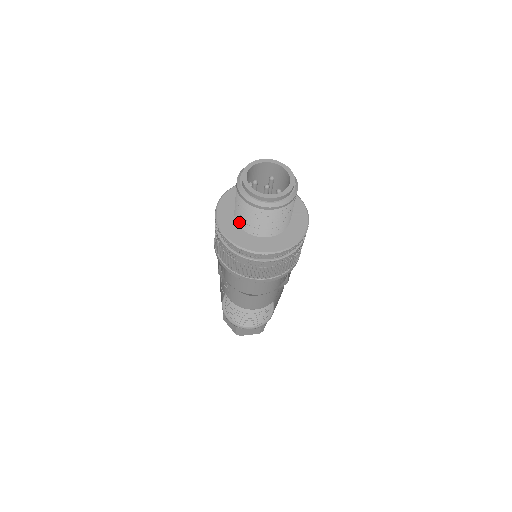
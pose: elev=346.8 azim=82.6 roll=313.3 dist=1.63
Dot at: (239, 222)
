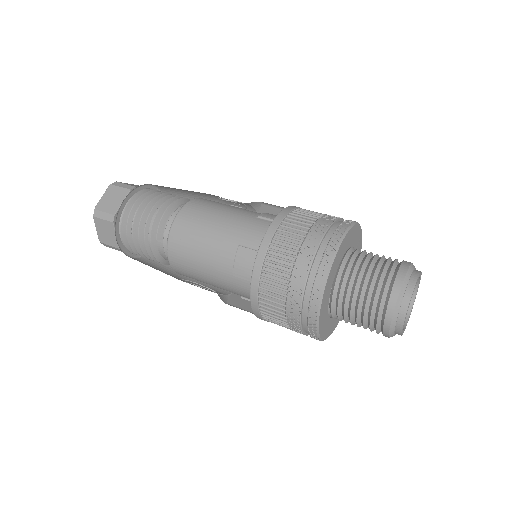
Dot at: occluded
